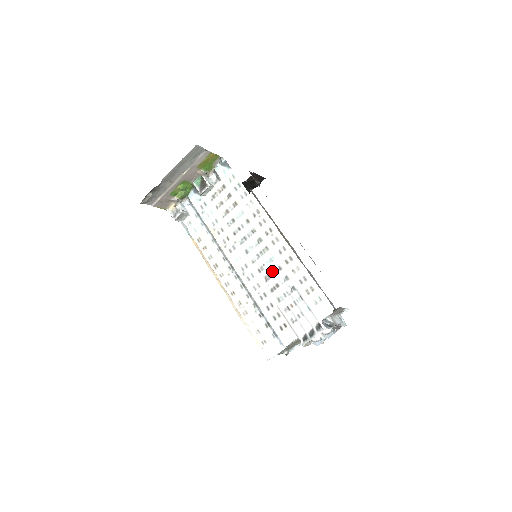
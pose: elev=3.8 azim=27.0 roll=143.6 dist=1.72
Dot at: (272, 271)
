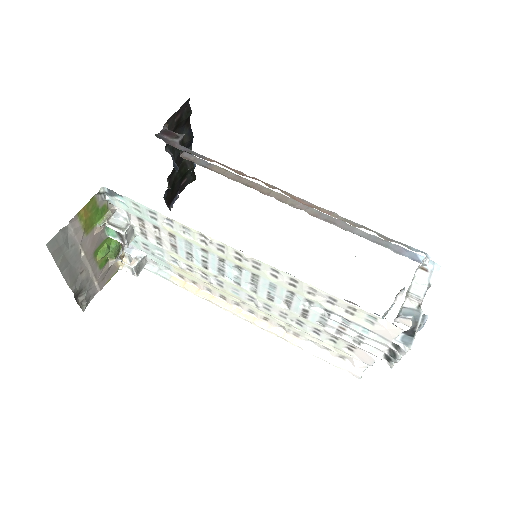
Dot at: (285, 297)
